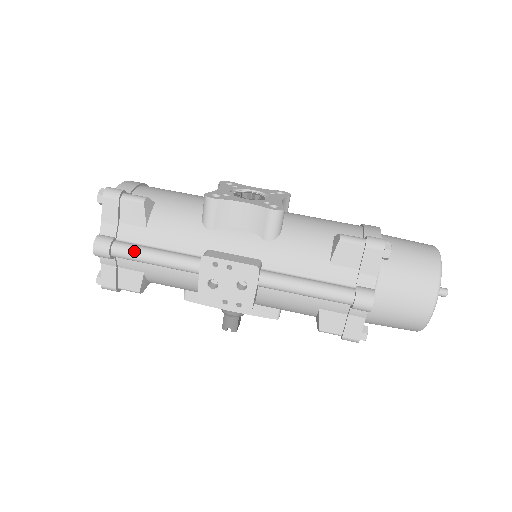
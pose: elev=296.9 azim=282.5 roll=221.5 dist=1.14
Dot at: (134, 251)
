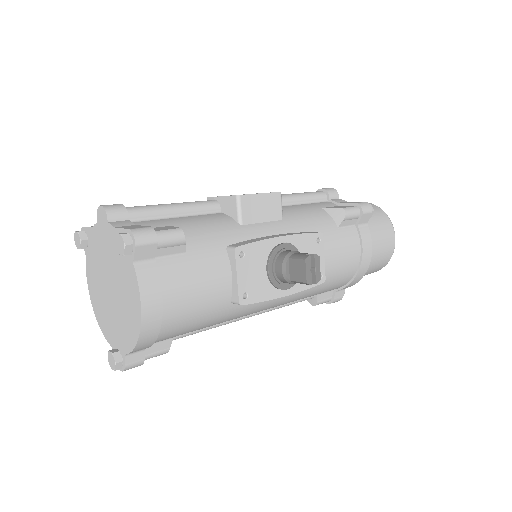
Dot at: occluded
